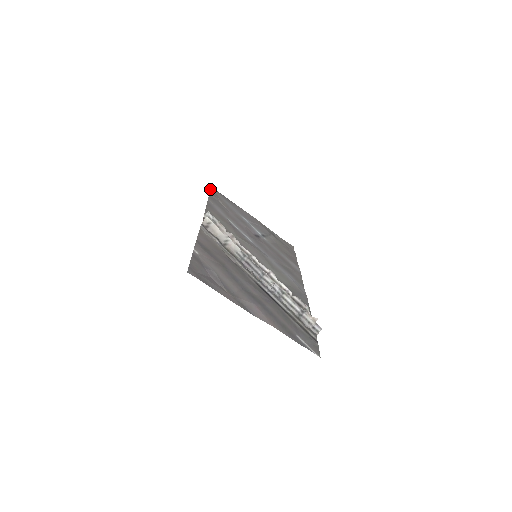
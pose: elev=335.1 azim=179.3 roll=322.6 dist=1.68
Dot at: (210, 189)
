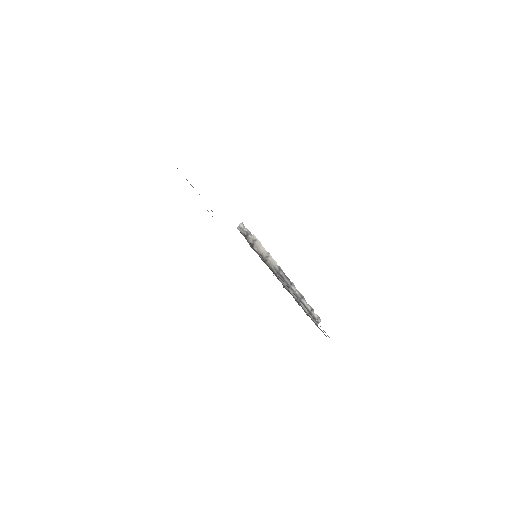
Dot at: occluded
